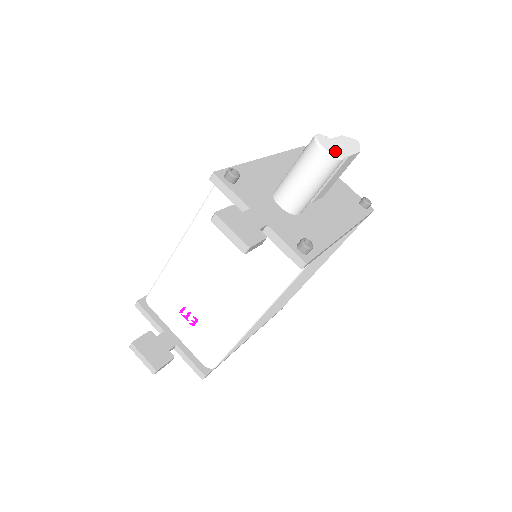
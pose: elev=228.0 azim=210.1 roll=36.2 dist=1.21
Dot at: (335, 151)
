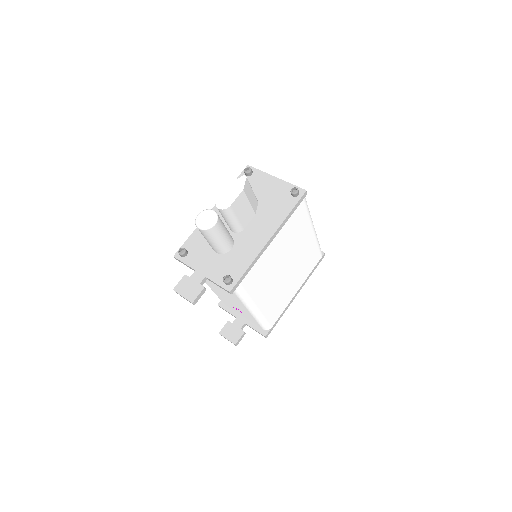
Dot at: (208, 222)
